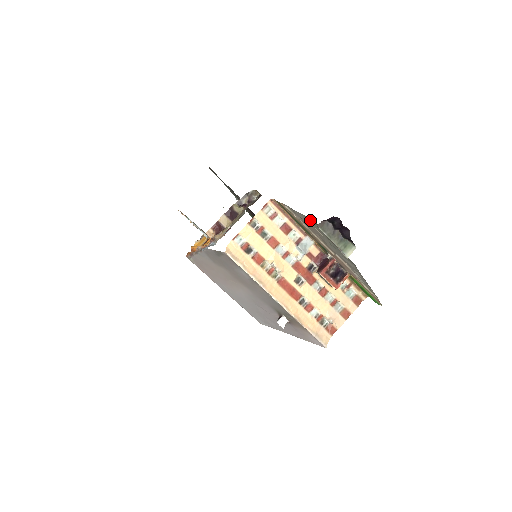
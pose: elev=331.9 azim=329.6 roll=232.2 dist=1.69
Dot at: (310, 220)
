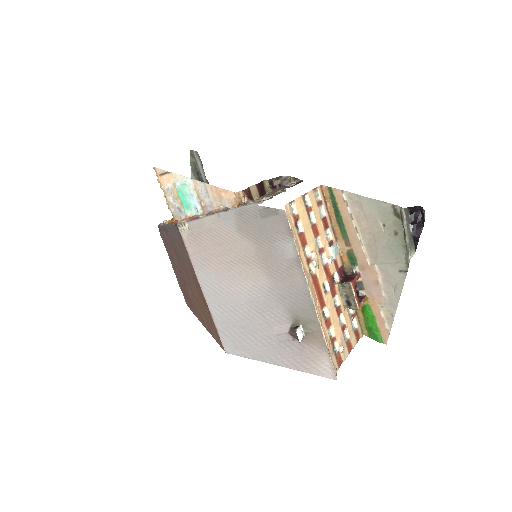
Dot at: (385, 207)
